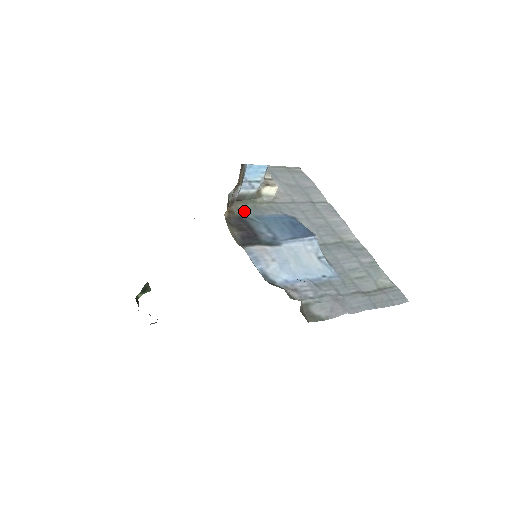
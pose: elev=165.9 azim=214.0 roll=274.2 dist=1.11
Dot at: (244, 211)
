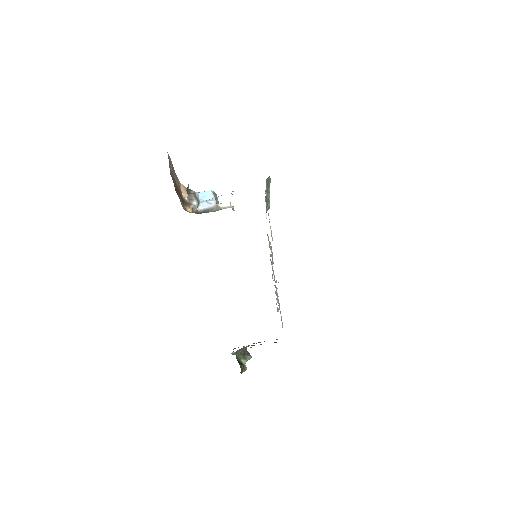
Dot at: occluded
